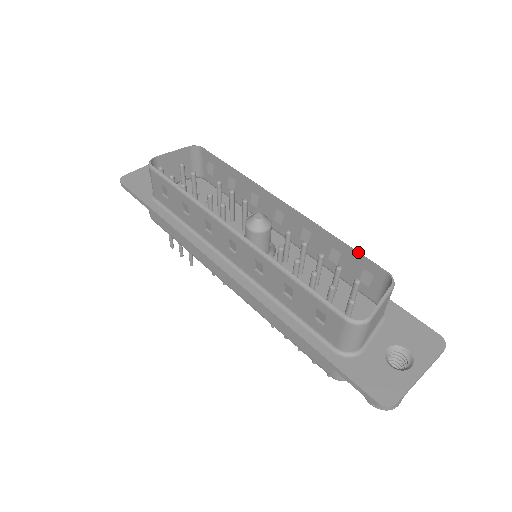
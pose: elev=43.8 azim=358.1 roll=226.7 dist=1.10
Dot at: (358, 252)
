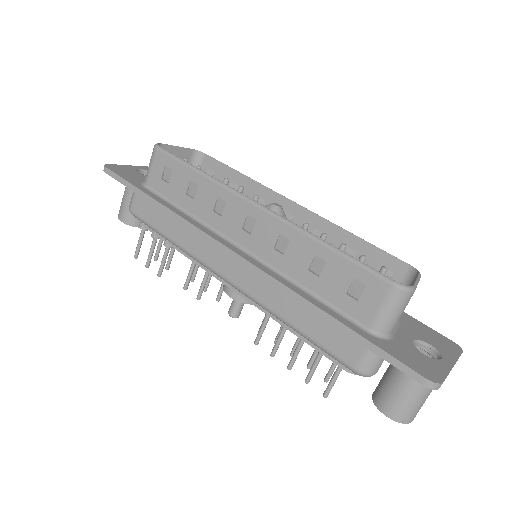
Dot at: (379, 248)
